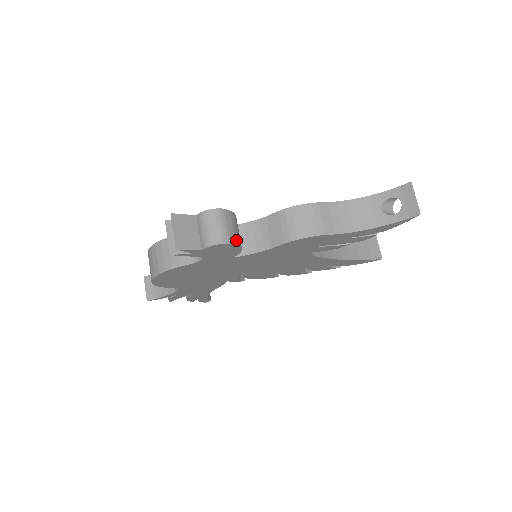
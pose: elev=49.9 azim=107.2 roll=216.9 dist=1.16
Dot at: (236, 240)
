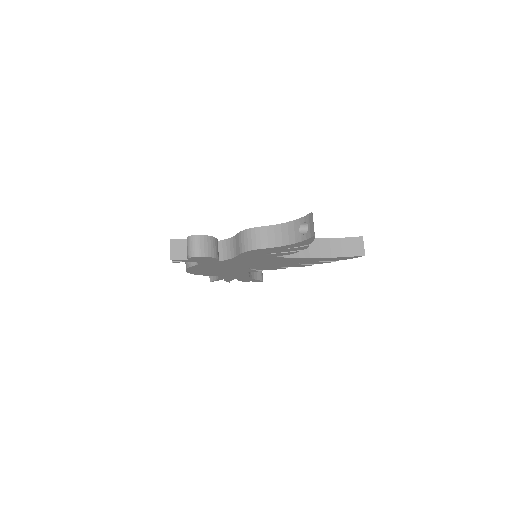
Dot at: (206, 253)
